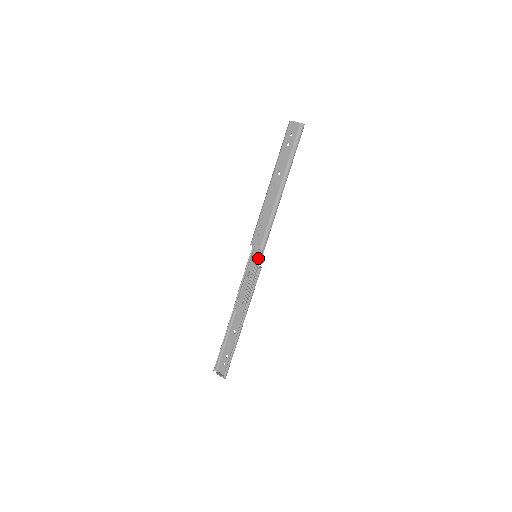
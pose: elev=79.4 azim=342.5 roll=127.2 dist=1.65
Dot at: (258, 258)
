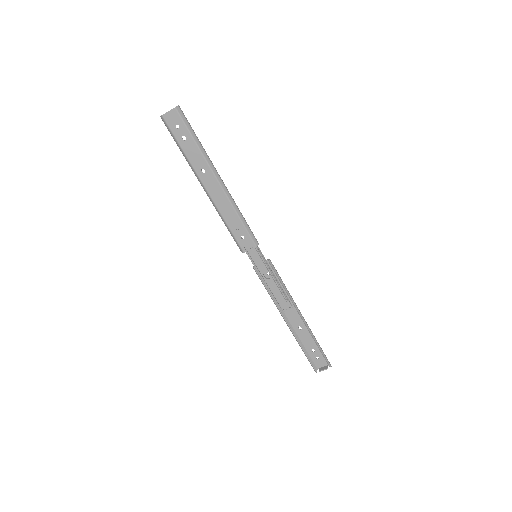
Dot at: (261, 255)
